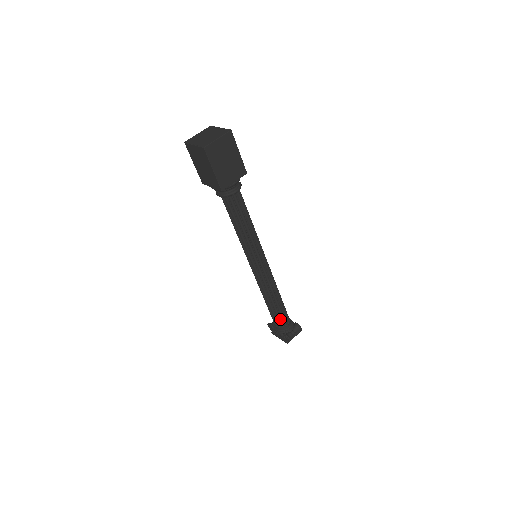
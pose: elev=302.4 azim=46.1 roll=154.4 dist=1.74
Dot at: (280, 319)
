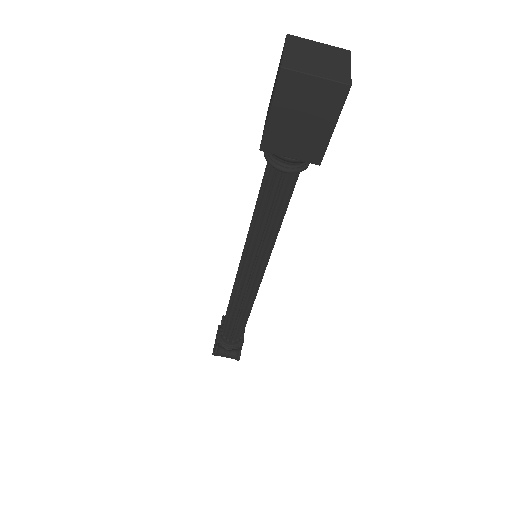
Dot at: (228, 330)
